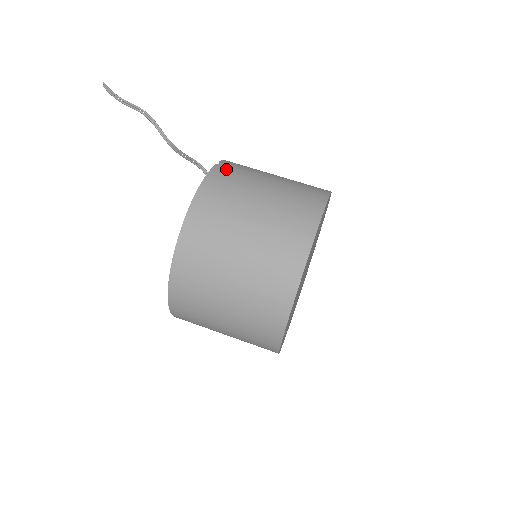
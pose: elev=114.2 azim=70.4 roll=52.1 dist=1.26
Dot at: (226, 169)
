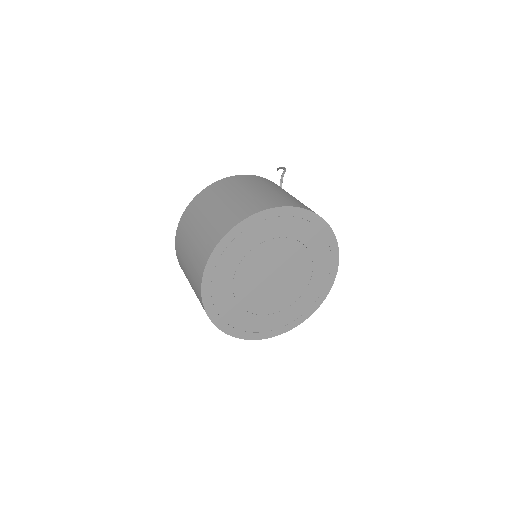
Dot at: occluded
